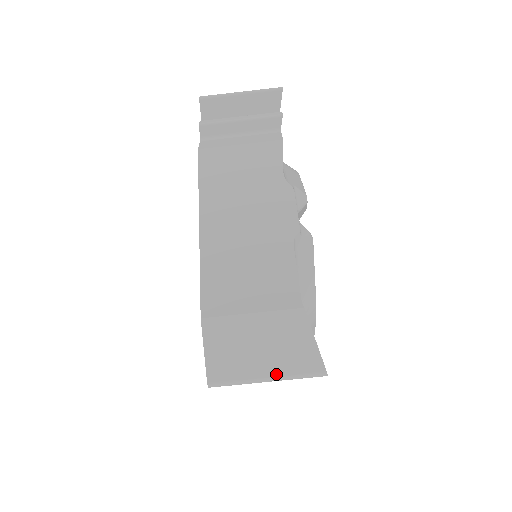
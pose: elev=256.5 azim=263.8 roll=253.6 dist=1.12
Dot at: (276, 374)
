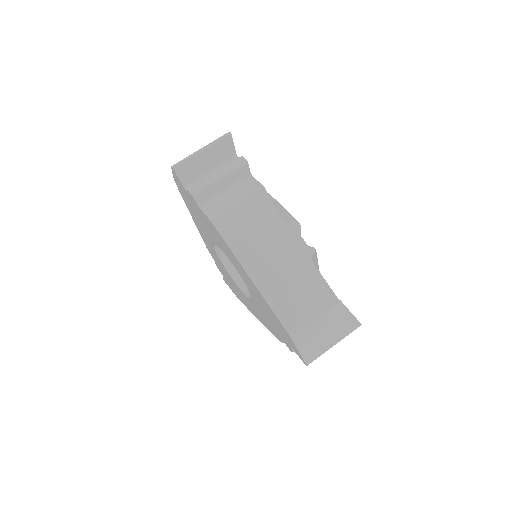
Dot at: (338, 340)
